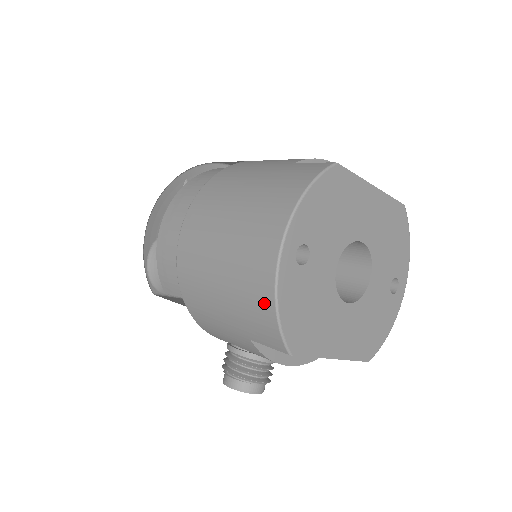
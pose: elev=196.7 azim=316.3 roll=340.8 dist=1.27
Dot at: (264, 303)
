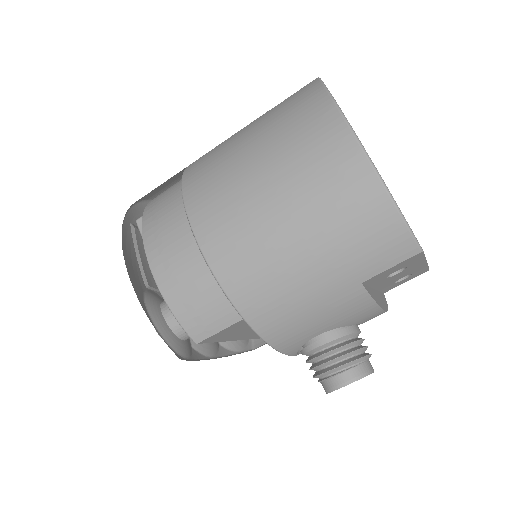
Dot at: (374, 207)
